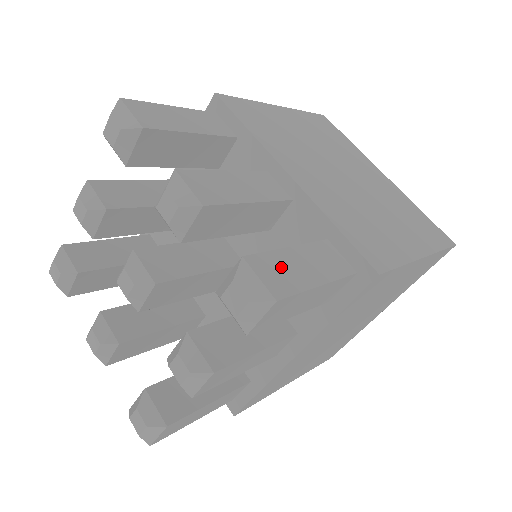
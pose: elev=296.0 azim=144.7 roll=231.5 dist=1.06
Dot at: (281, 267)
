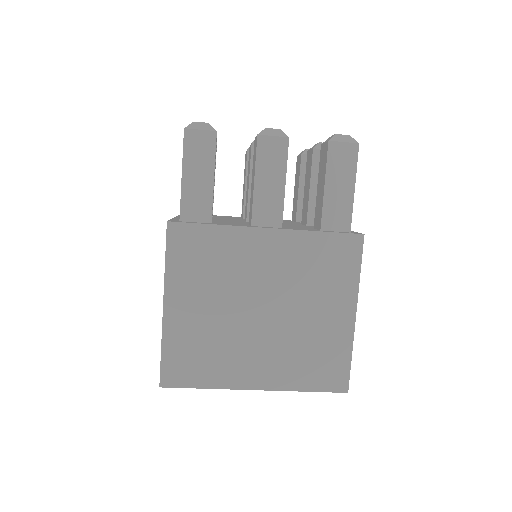
Dot at: occluded
